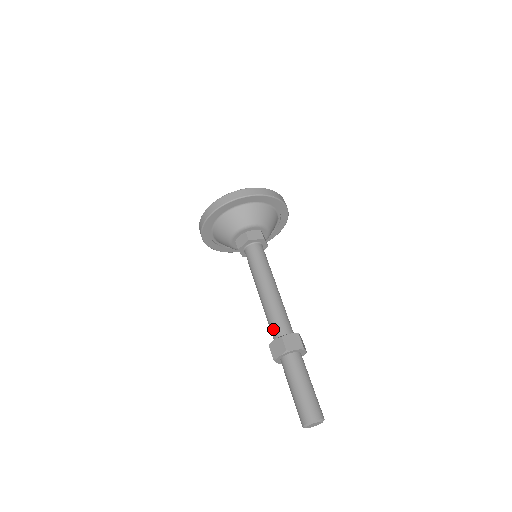
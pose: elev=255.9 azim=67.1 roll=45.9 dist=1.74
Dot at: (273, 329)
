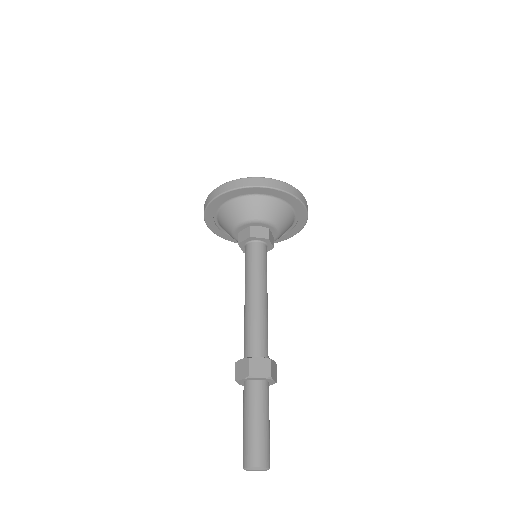
Dot at: occluded
